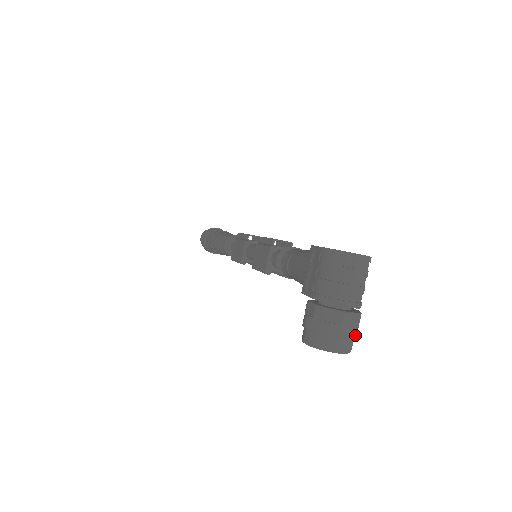
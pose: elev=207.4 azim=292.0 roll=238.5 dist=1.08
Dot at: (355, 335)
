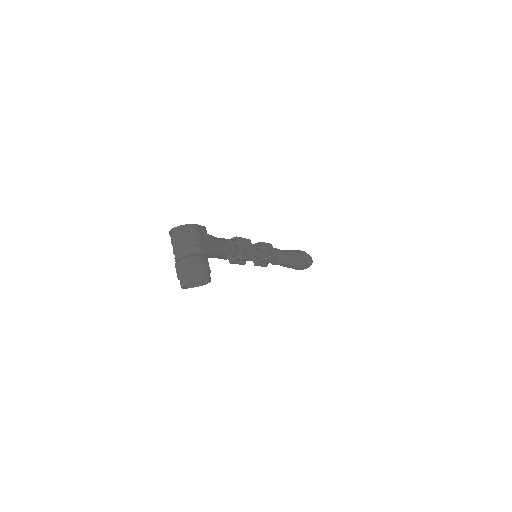
Dot at: (195, 270)
